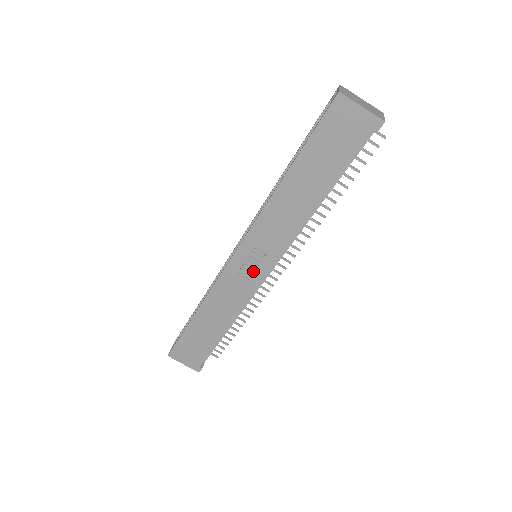
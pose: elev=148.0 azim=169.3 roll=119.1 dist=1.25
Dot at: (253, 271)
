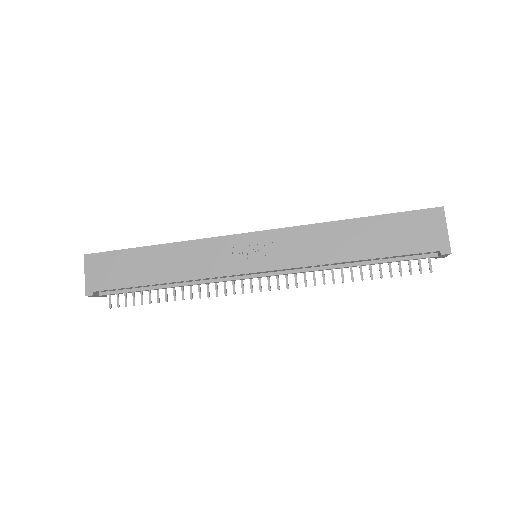
Dot at: (245, 259)
